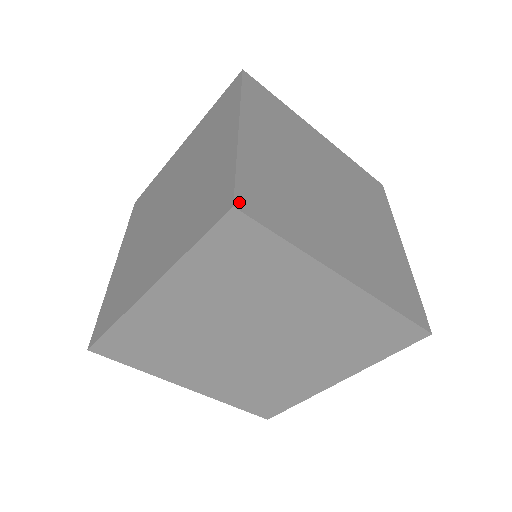
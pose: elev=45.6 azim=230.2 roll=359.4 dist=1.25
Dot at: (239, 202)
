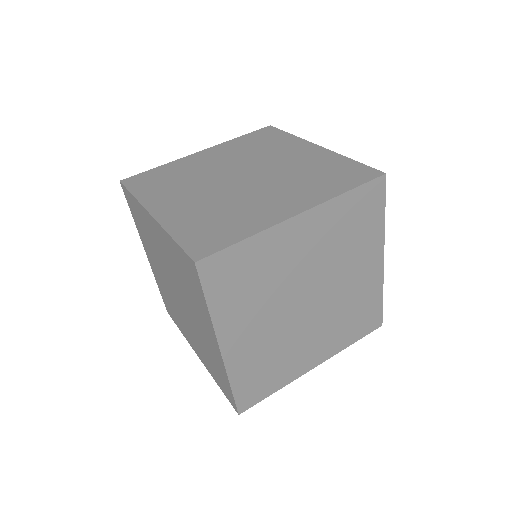
Dot at: (205, 263)
